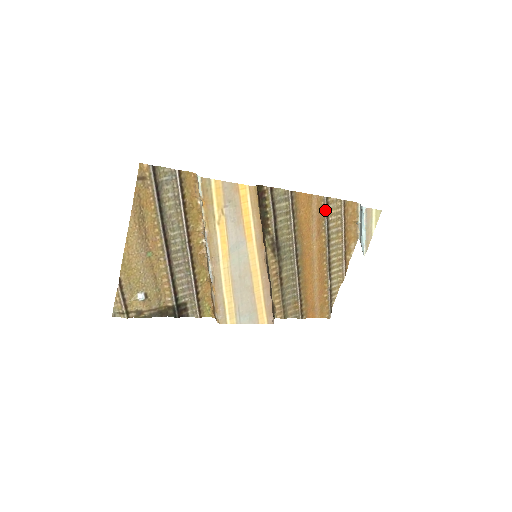
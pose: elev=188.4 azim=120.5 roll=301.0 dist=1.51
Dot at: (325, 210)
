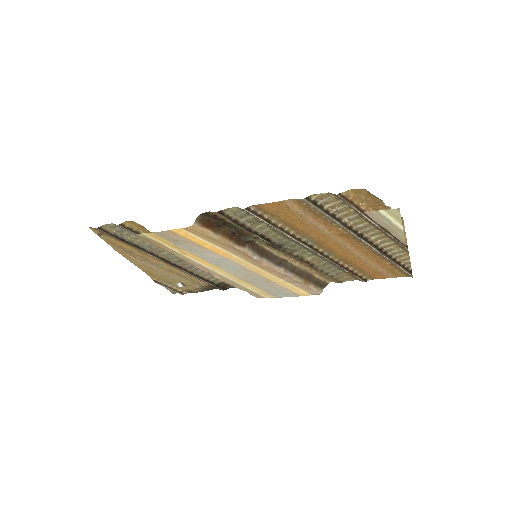
Dot at: (315, 208)
